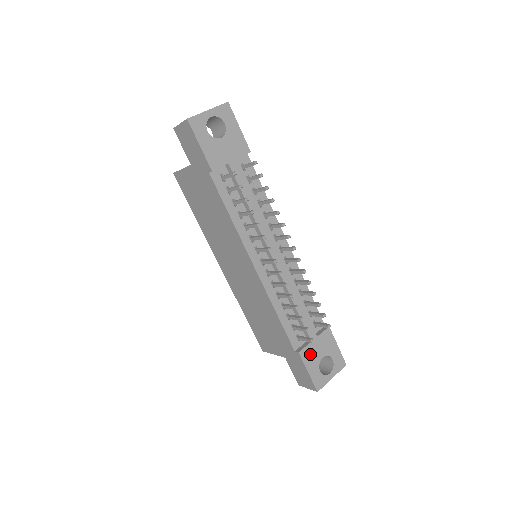
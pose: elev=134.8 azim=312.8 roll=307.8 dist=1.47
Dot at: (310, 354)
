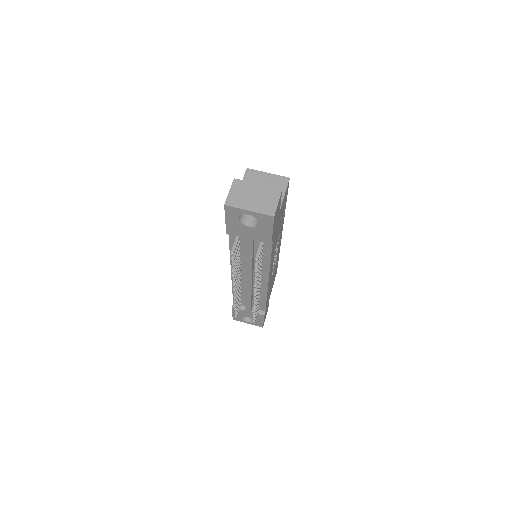
Dot at: (240, 312)
